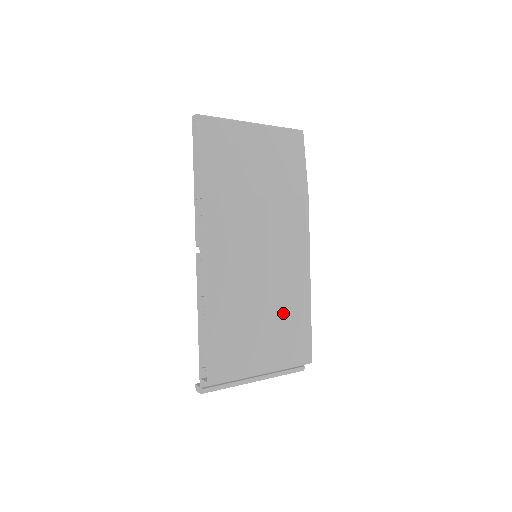
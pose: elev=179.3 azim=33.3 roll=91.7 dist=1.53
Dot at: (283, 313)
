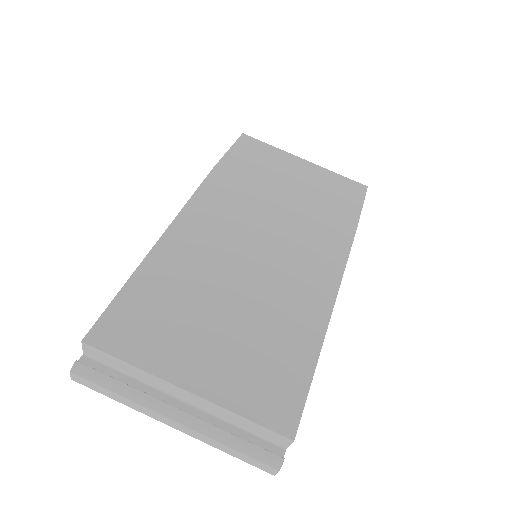
Dot at: (265, 327)
